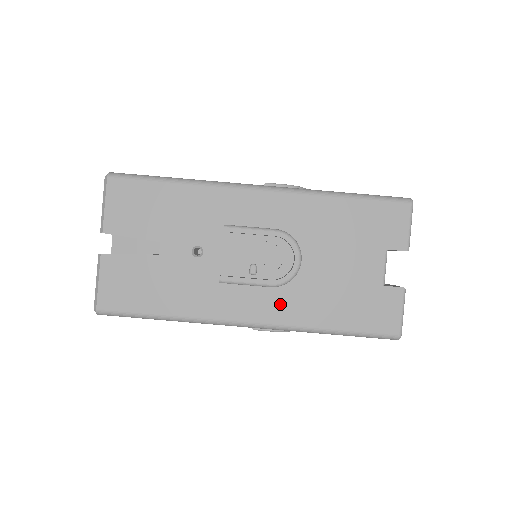
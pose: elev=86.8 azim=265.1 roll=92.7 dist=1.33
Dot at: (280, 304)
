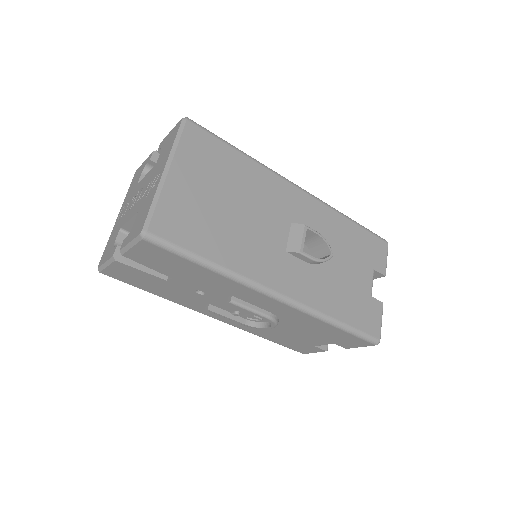
Dot at: occluded
